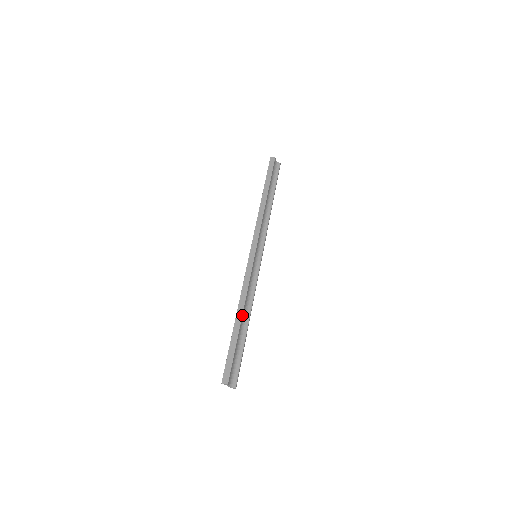
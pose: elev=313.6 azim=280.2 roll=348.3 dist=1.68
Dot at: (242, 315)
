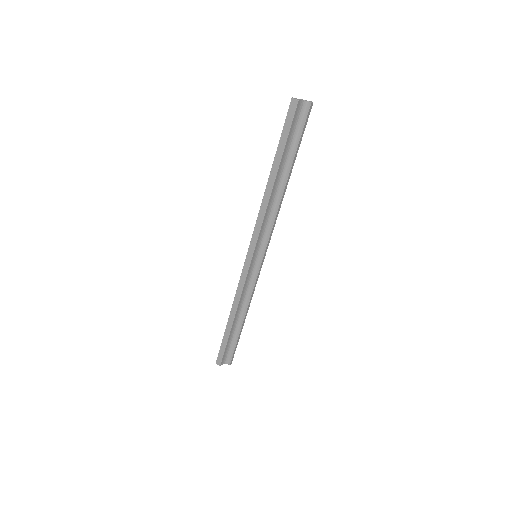
Dot at: (234, 318)
